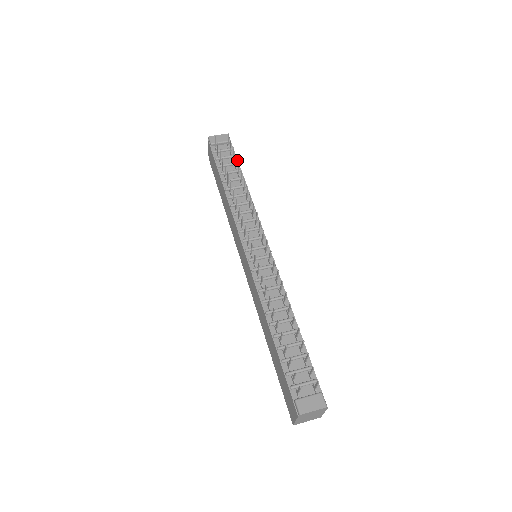
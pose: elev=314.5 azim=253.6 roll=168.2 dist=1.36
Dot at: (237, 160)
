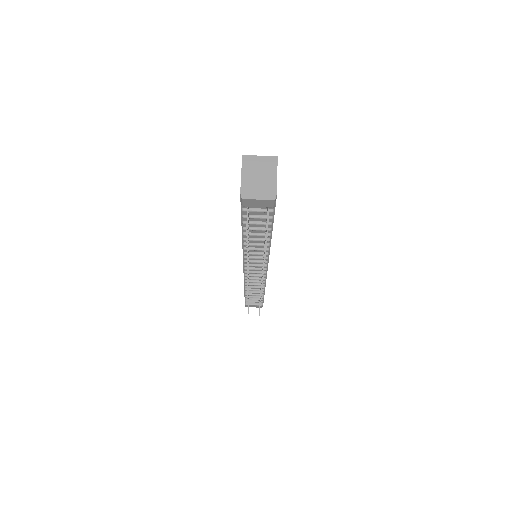
Dot at: (273, 220)
